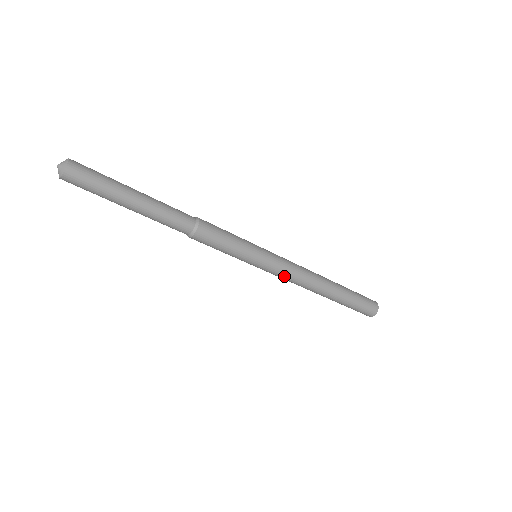
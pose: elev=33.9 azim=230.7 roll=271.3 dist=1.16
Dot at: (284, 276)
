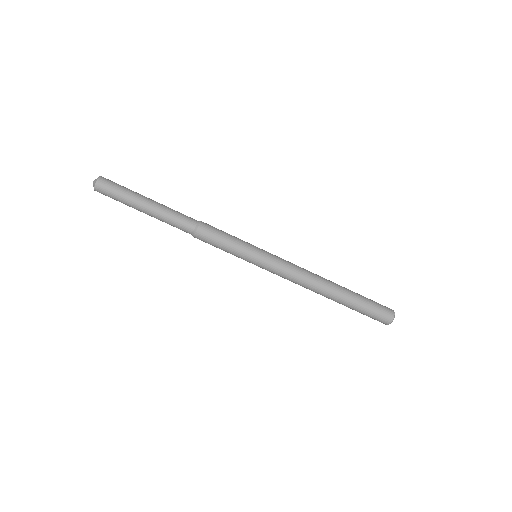
Dot at: (286, 269)
